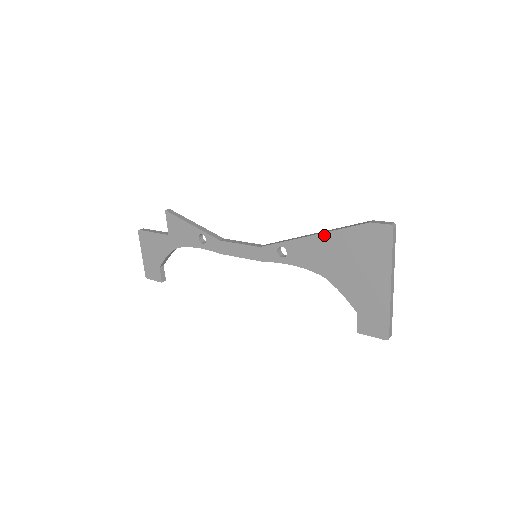
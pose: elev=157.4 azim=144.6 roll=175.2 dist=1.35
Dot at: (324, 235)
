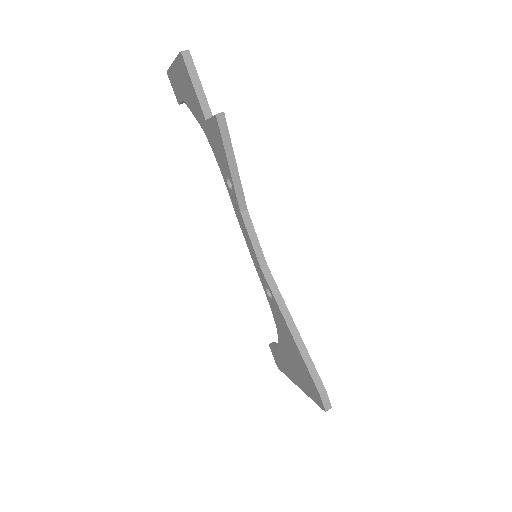
Dot at: (296, 346)
